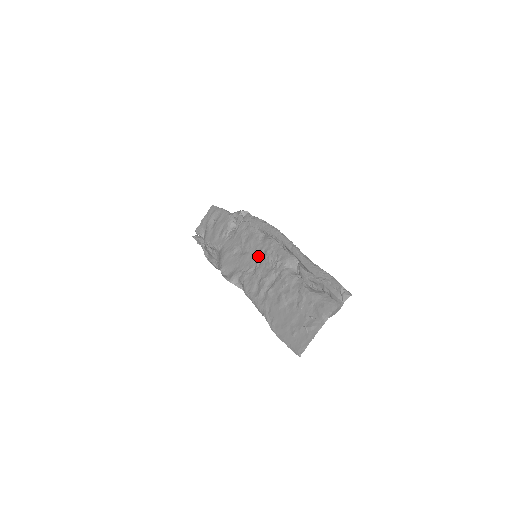
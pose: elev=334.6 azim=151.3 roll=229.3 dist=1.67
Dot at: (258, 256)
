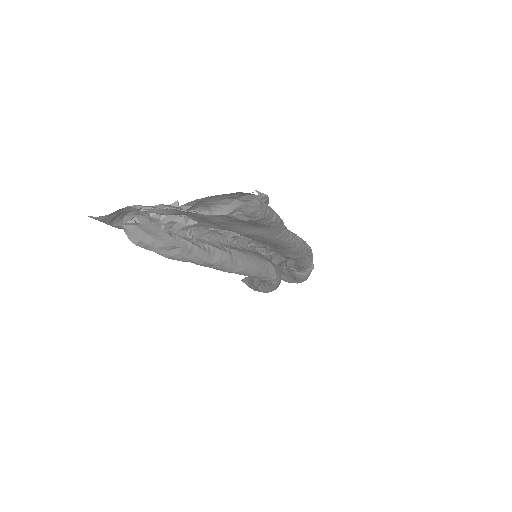
Dot at: occluded
